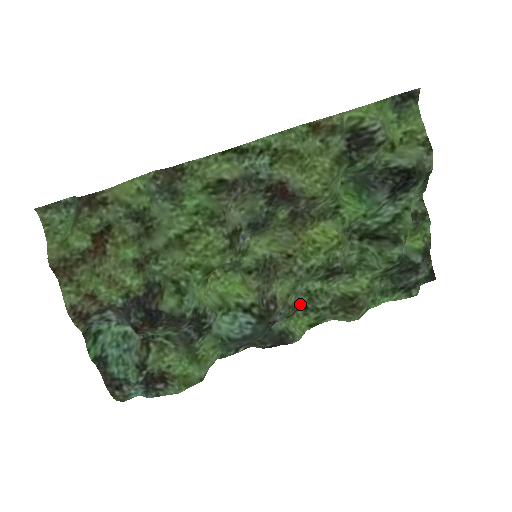
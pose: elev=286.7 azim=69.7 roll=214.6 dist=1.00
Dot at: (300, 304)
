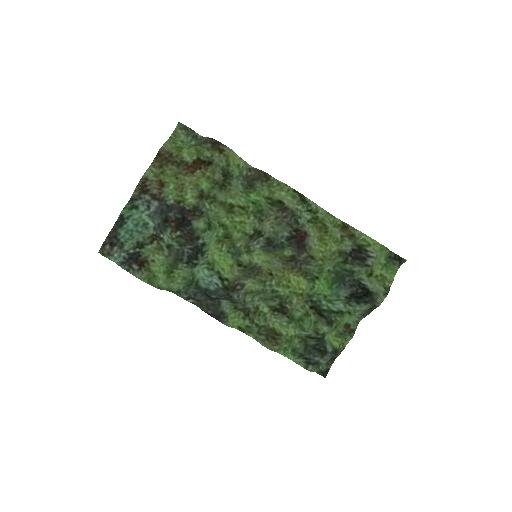
Dot at: (247, 309)
